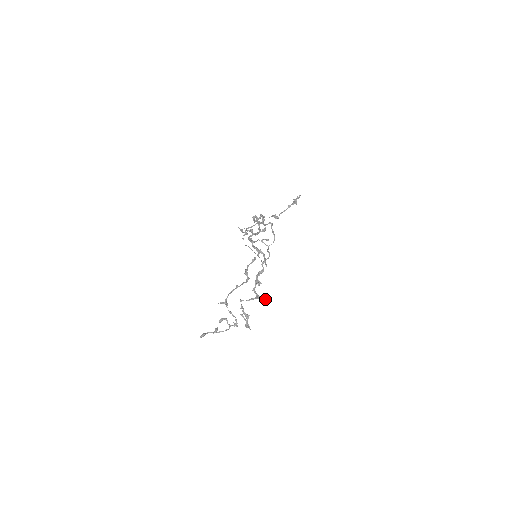
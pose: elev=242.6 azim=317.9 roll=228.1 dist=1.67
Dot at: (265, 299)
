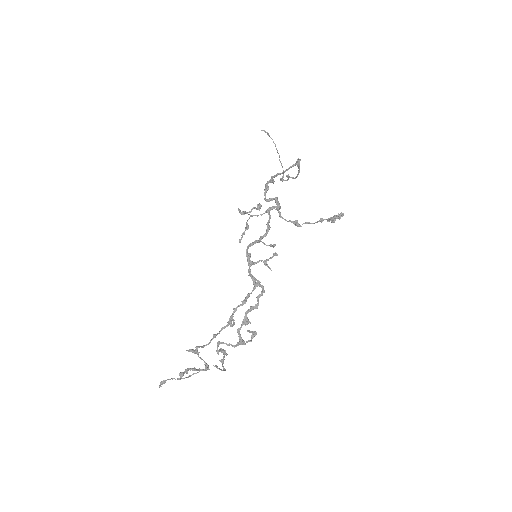
Dot at: (253, 332)
